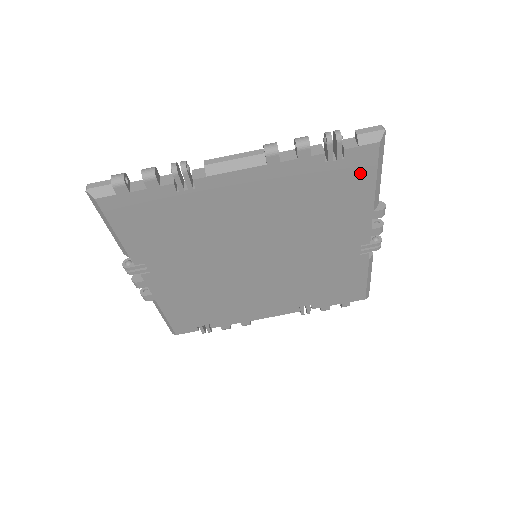
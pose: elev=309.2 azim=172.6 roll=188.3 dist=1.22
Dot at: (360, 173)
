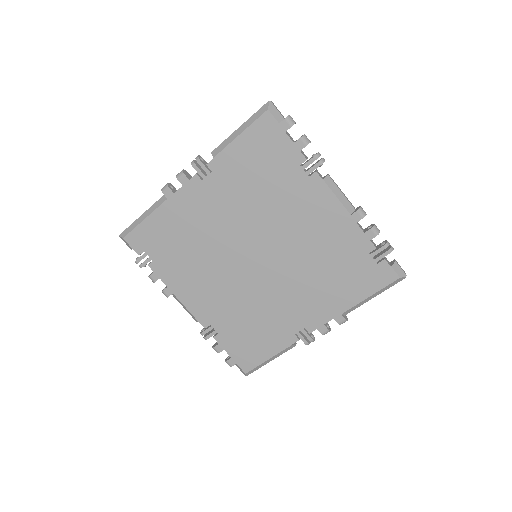
Dot at: (370, 282)
